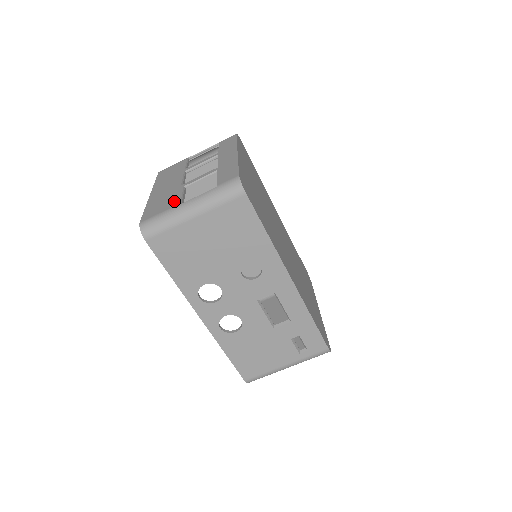
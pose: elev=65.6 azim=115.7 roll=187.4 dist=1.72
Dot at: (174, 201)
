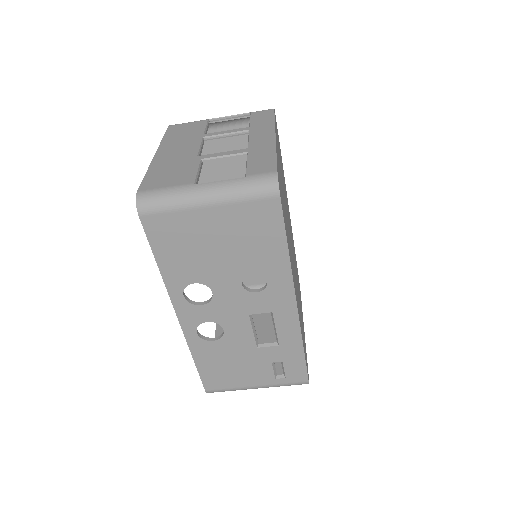
Dot at: (187, 176)
